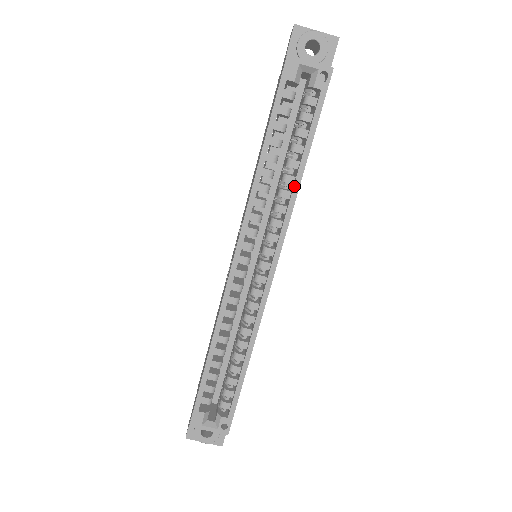
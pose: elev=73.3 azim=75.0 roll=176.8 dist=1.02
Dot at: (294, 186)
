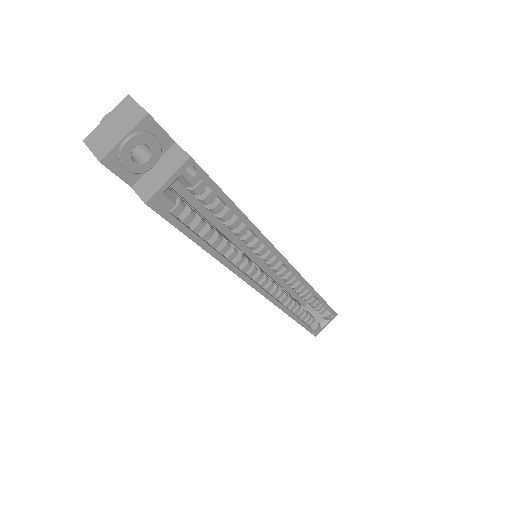
Dot at: (253, 233)
